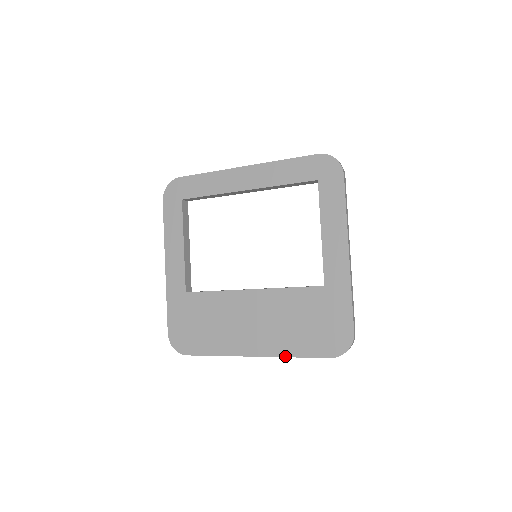
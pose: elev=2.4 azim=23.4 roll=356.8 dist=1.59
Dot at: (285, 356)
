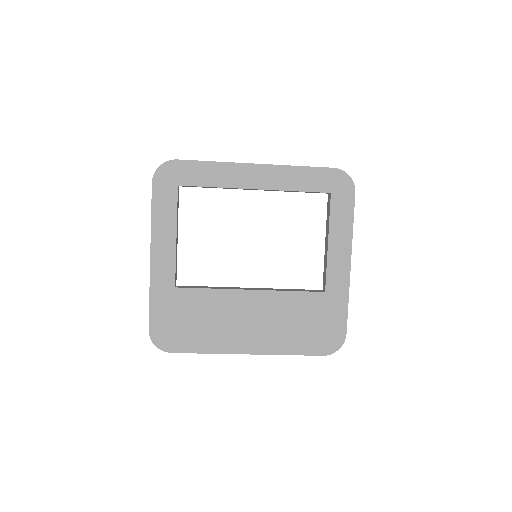
Dot at: (281, 354)
